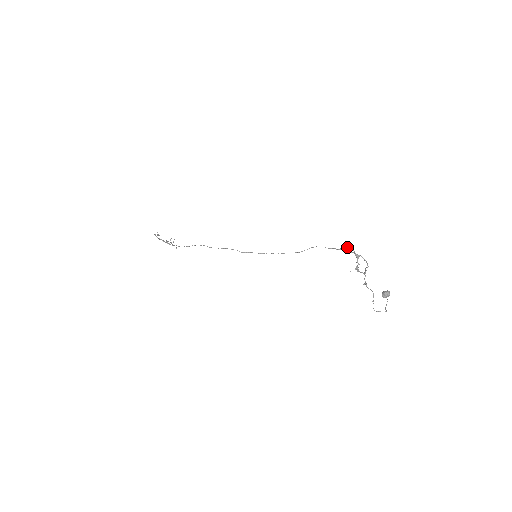
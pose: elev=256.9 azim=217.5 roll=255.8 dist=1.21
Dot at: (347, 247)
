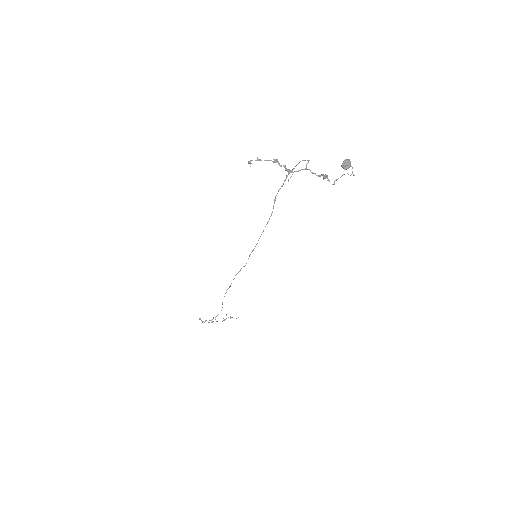
Dot at: (249, 163)
